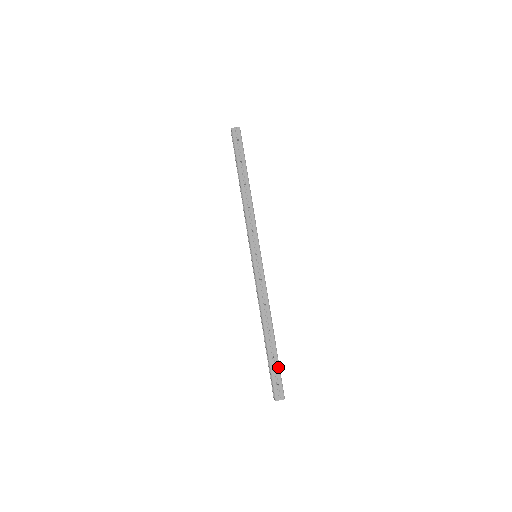
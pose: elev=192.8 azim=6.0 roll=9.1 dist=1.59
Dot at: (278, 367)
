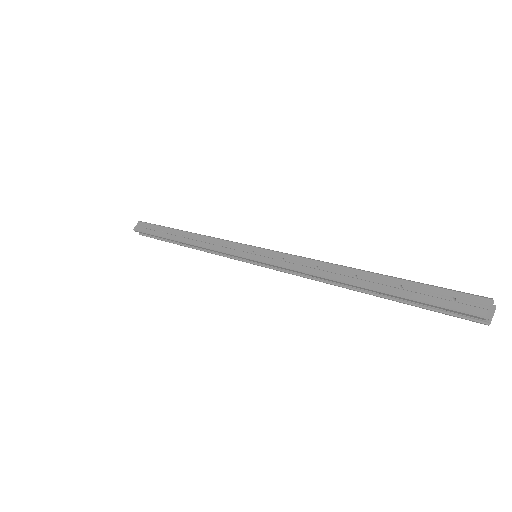
Dot at: (422, 286)
